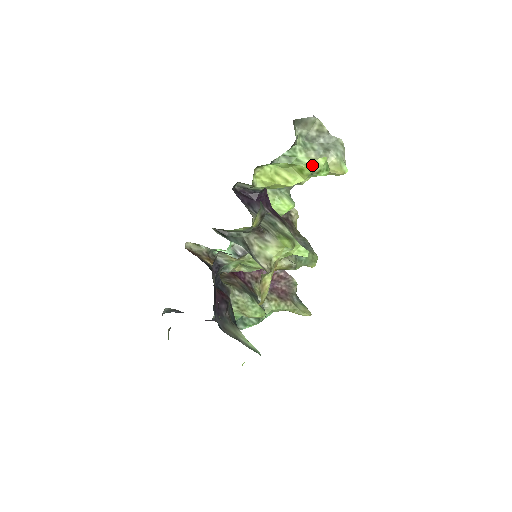
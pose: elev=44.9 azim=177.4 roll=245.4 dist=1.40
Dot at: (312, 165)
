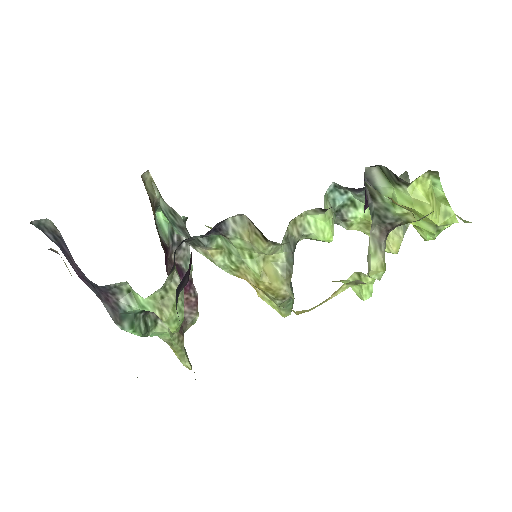
Dot at: occluded
